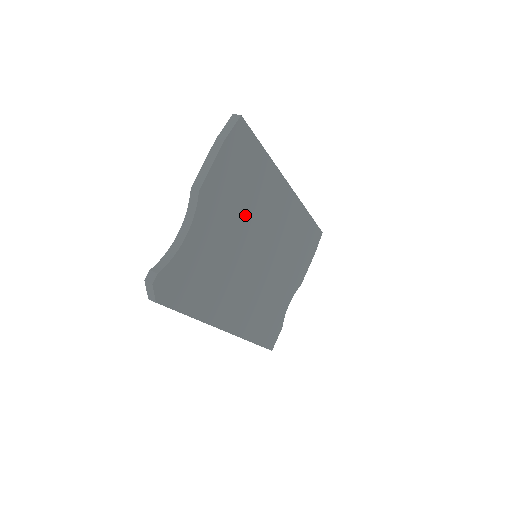
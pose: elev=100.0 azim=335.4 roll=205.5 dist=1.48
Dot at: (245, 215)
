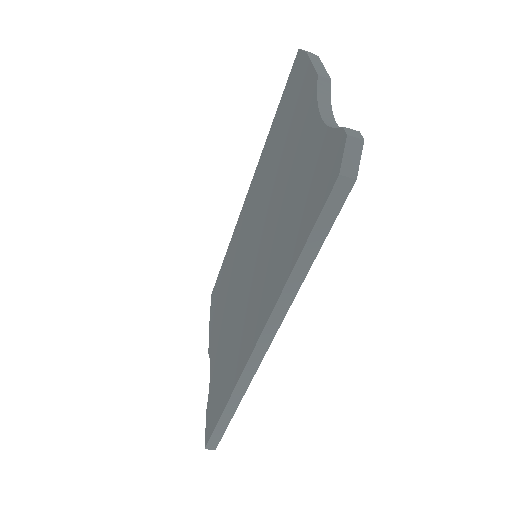
Dot at: occluded
